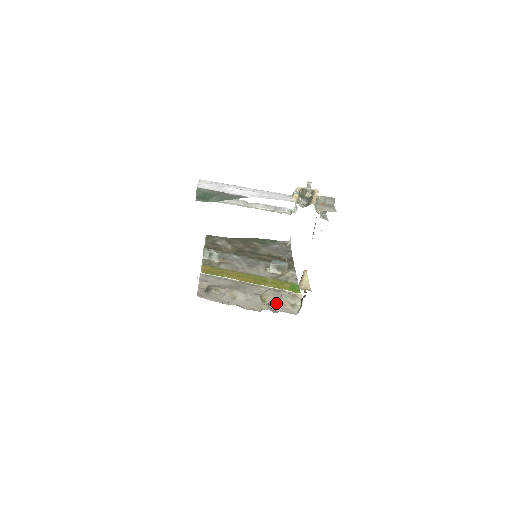
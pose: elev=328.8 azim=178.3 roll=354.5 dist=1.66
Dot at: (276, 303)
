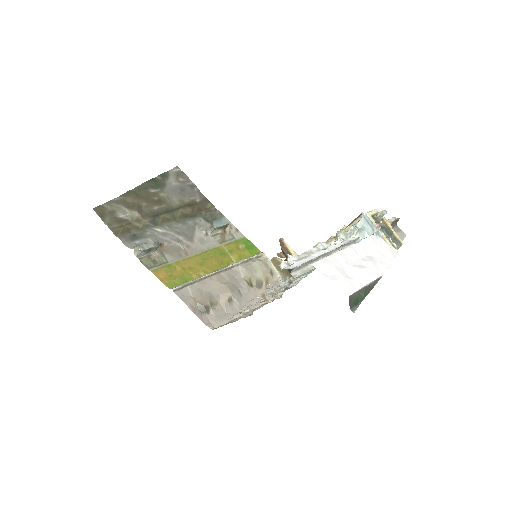
Dot at: (263, 281)
